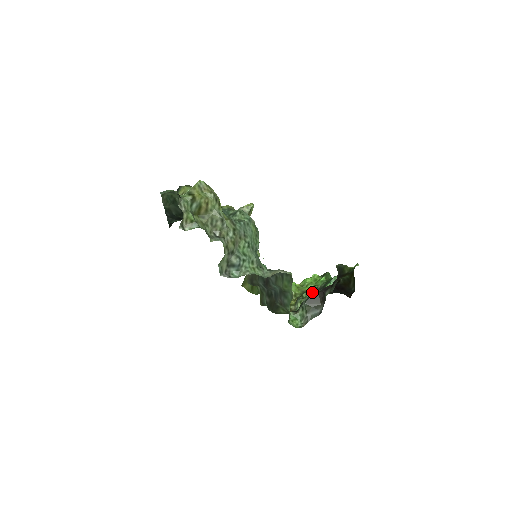
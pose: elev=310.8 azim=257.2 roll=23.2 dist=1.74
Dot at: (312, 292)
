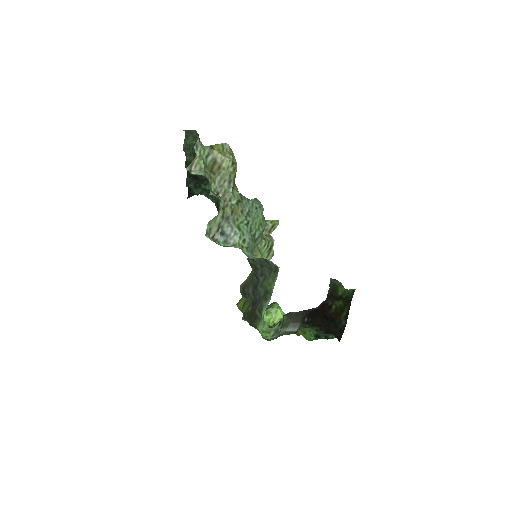
Dot at: occluded
